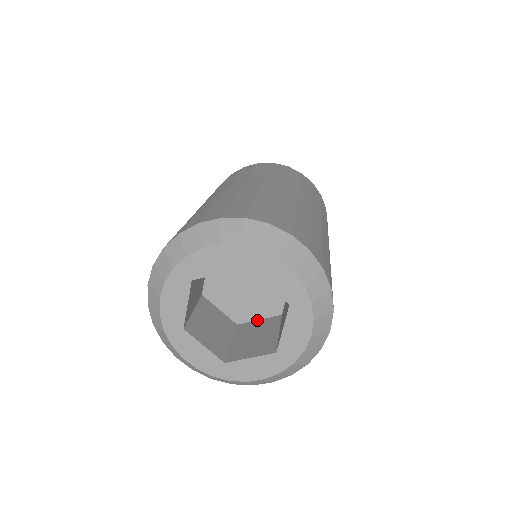
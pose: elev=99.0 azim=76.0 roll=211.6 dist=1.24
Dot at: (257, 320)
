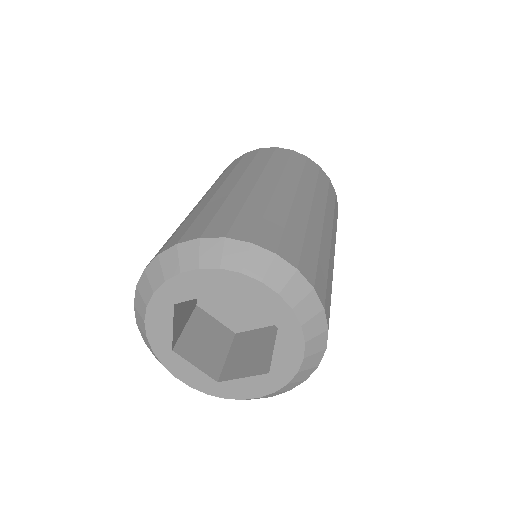
Dot at: (255, 329)
